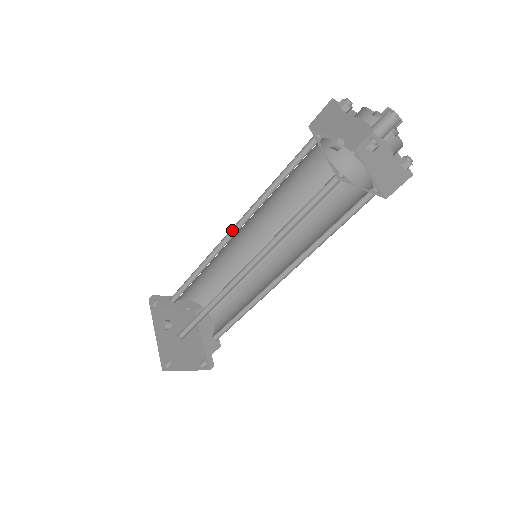
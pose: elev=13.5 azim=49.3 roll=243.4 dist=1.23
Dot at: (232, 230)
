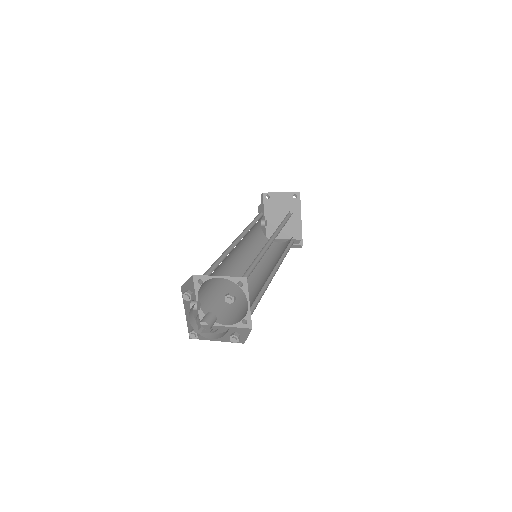
Dot at: occluded
